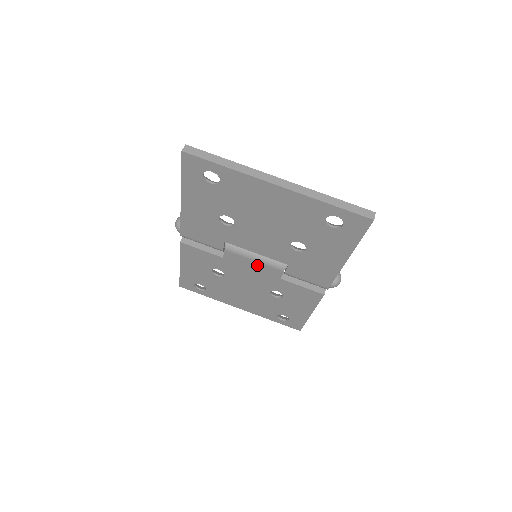
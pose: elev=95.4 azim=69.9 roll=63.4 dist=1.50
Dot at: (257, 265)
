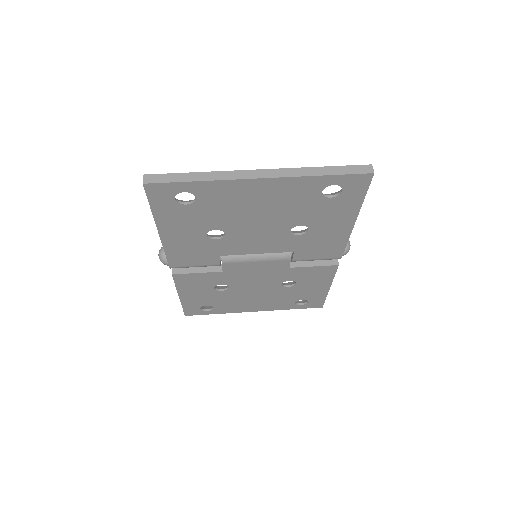
Dot at: (261, 265)
